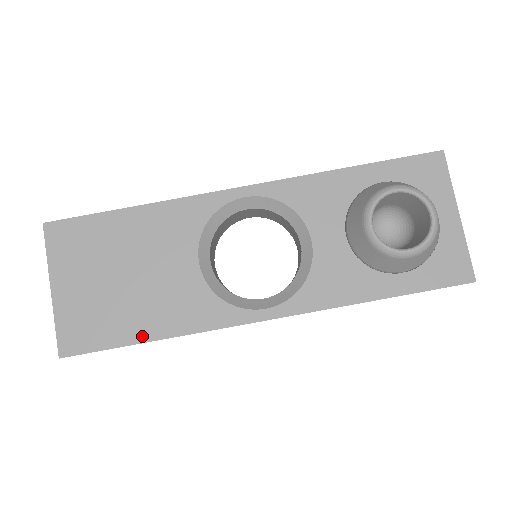
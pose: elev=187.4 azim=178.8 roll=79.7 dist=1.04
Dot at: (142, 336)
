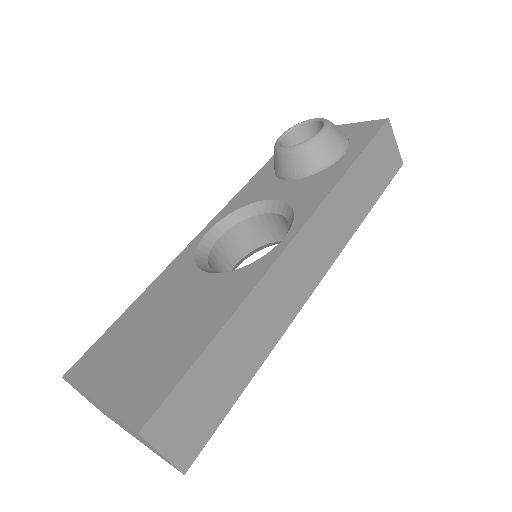
Dot at: (205, 340)
